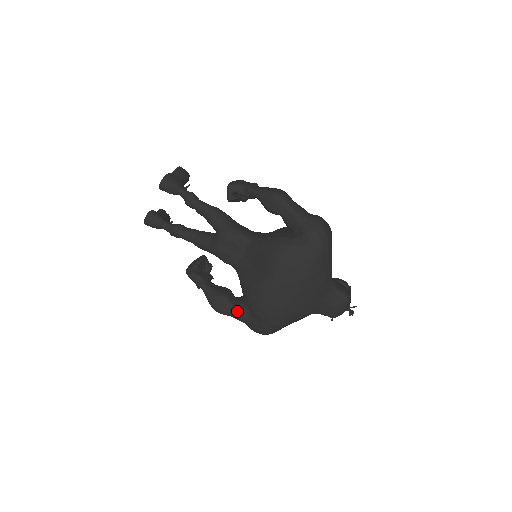
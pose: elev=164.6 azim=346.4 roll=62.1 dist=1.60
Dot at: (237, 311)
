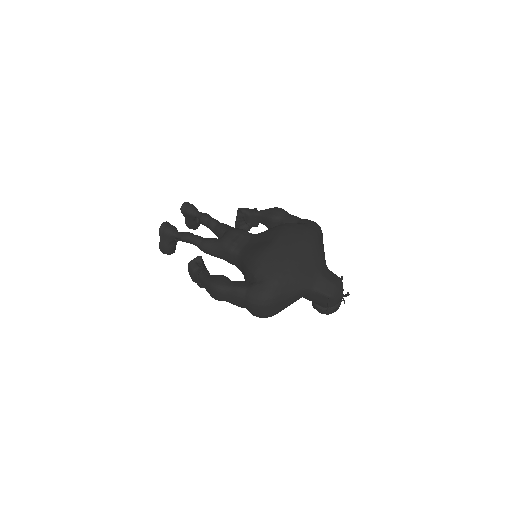
Dot at: (237, 283)
